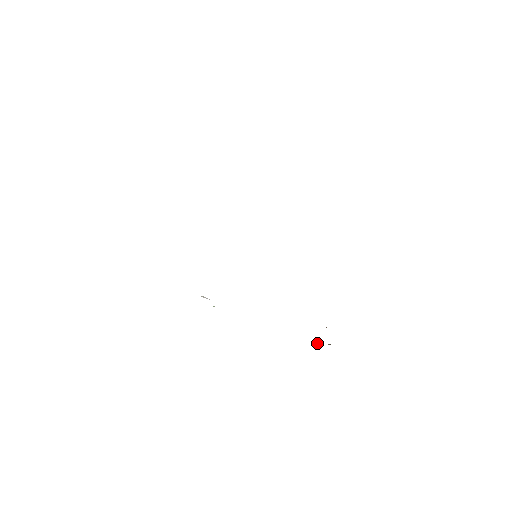
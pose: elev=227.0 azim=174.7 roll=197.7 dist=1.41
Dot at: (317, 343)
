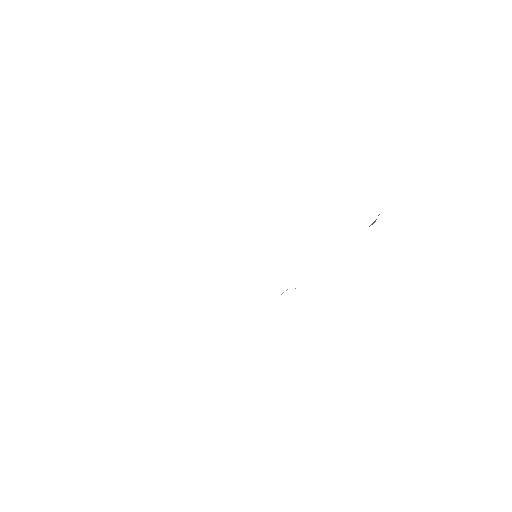
Dot at: (373, 223)
